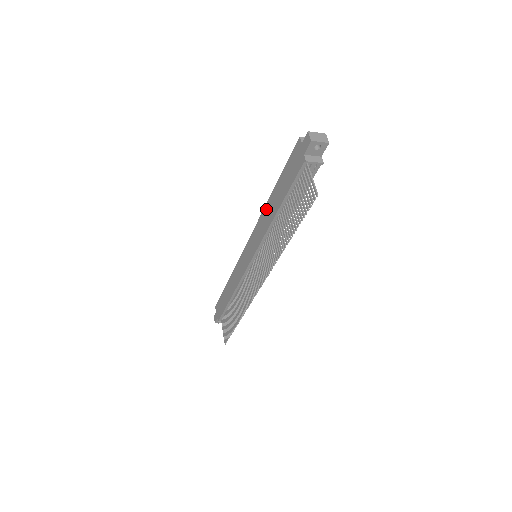
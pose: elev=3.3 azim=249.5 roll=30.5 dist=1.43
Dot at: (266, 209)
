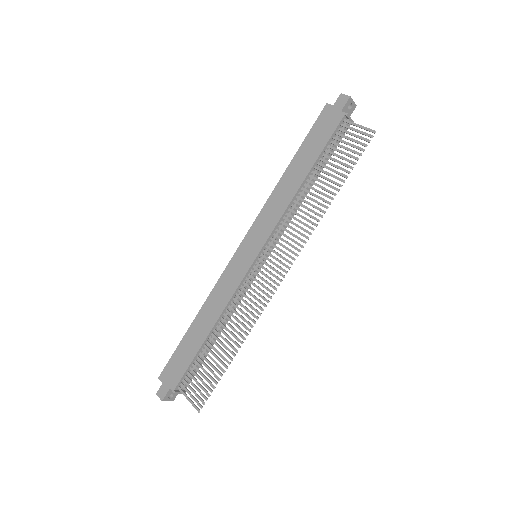
Dot at: (278, 189)
